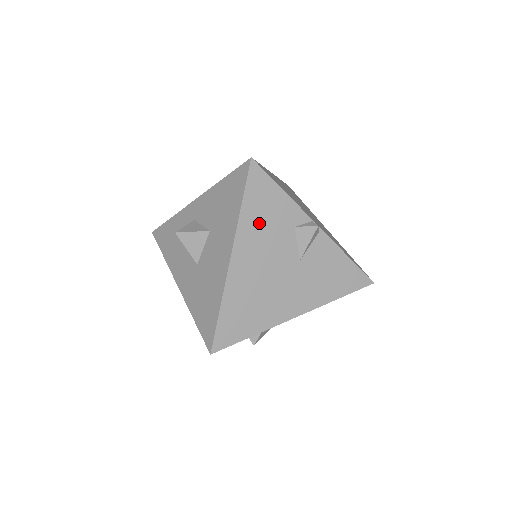
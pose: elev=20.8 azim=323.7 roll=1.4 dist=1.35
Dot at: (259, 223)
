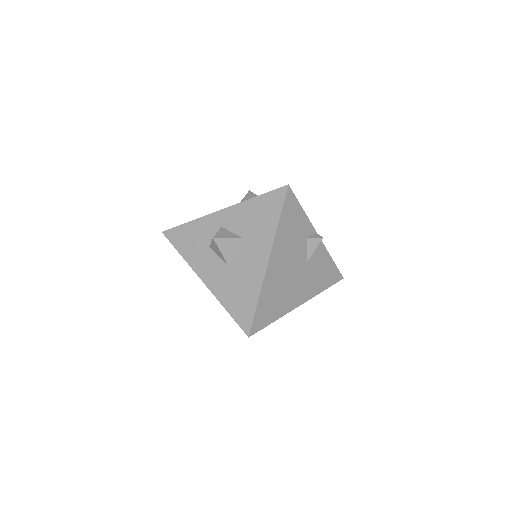
Dot at: (287, 235)
